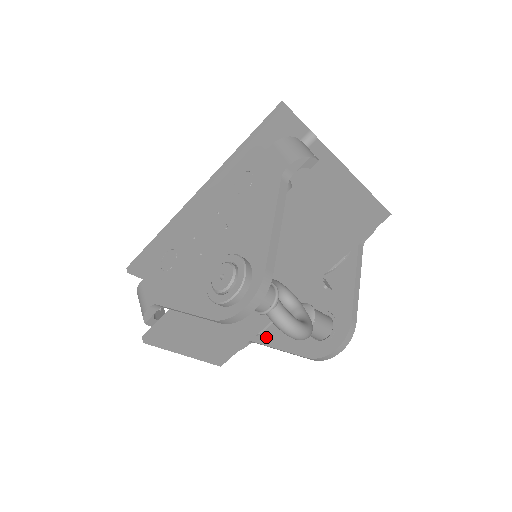
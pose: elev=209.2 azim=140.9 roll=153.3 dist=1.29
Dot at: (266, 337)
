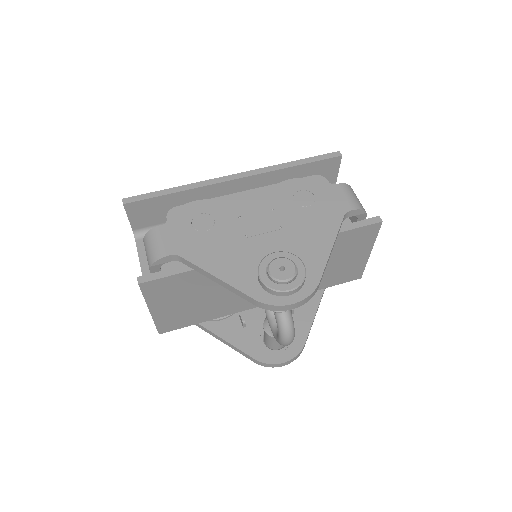
Dot at: (216, 326)
